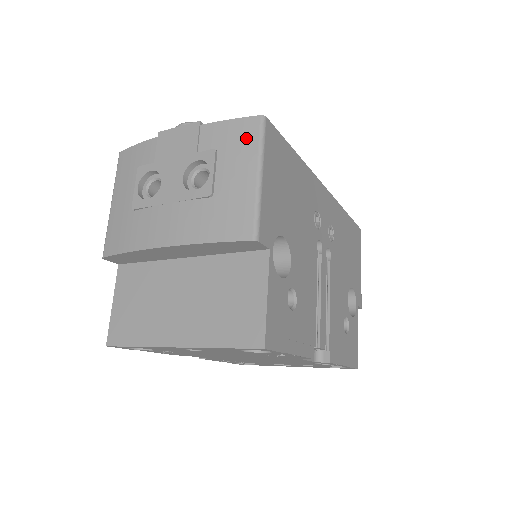
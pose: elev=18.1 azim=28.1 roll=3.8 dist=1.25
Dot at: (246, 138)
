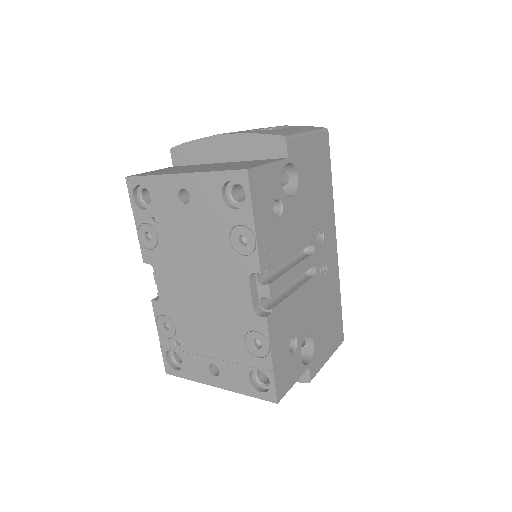
Dot at: (310, 128)
